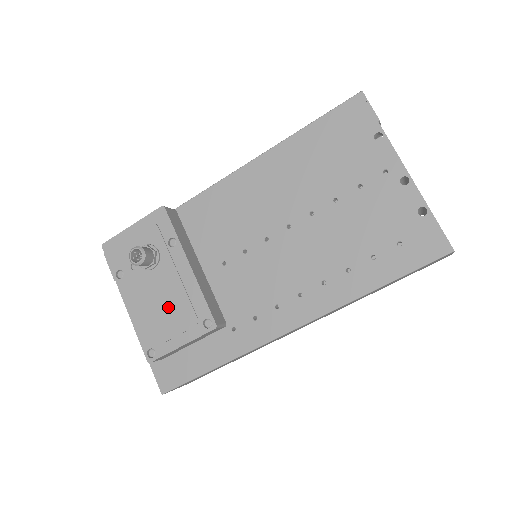
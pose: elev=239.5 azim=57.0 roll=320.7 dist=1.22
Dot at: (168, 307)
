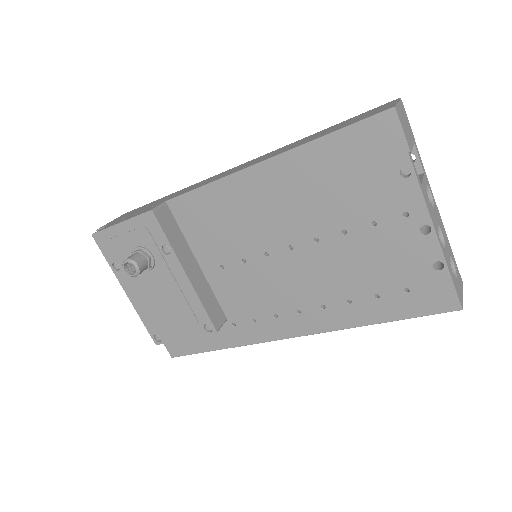
Dot at: (169, 307)
